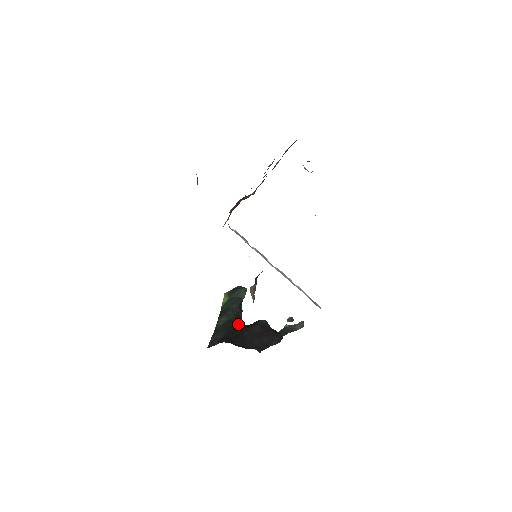
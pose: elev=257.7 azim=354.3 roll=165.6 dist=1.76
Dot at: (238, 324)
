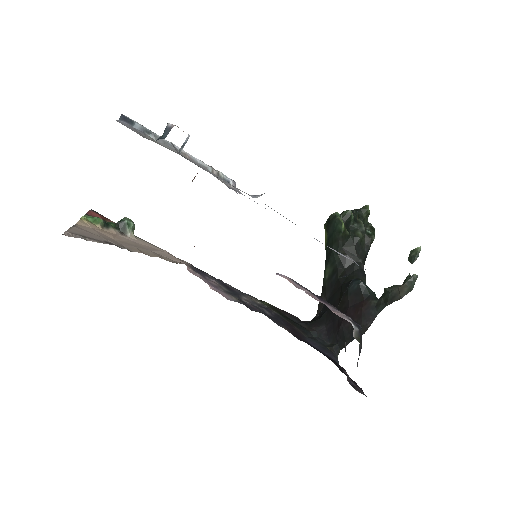
Dot at: (342, 277)
